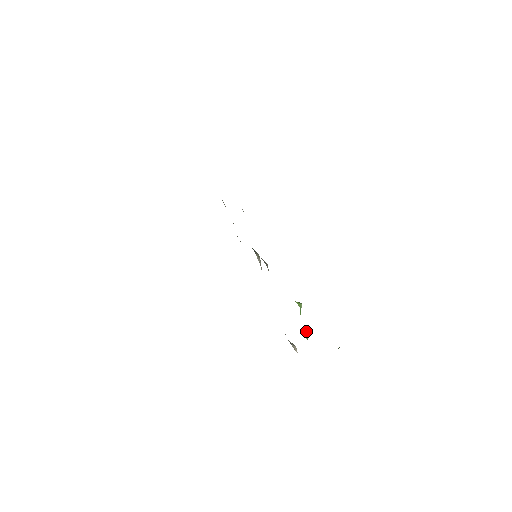
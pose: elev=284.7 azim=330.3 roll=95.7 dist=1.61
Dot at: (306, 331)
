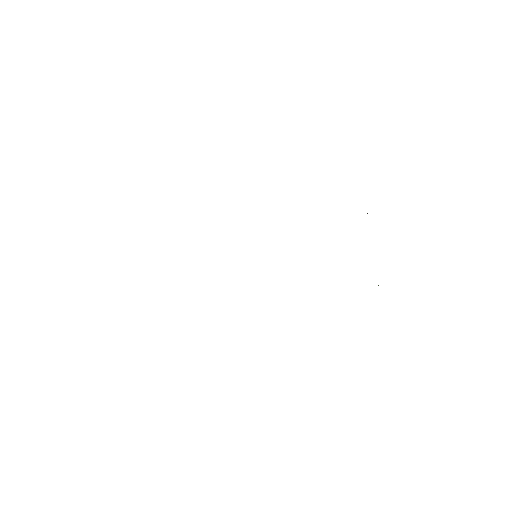
Dot at: occluded
